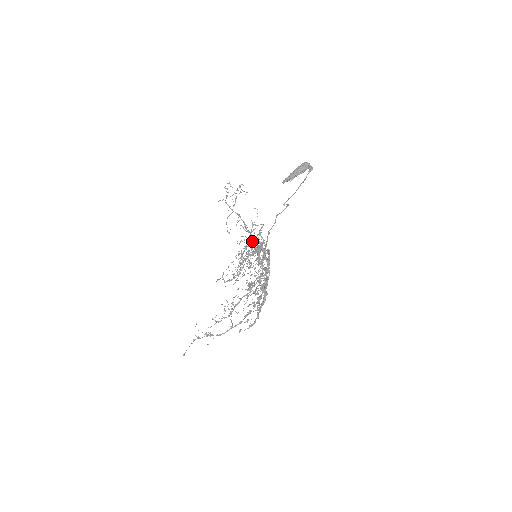
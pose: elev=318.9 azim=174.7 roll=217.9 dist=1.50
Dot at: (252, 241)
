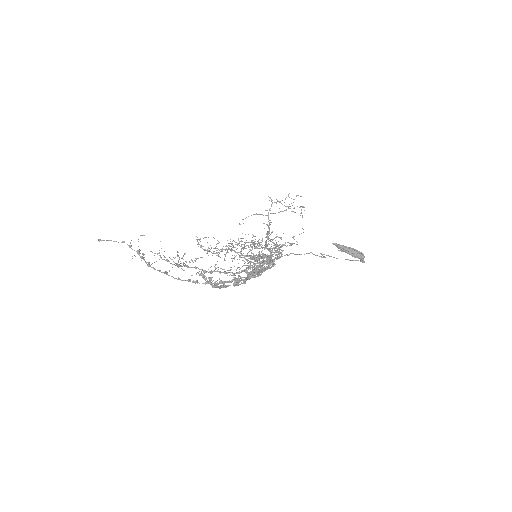
Dot at: (269, 244)
